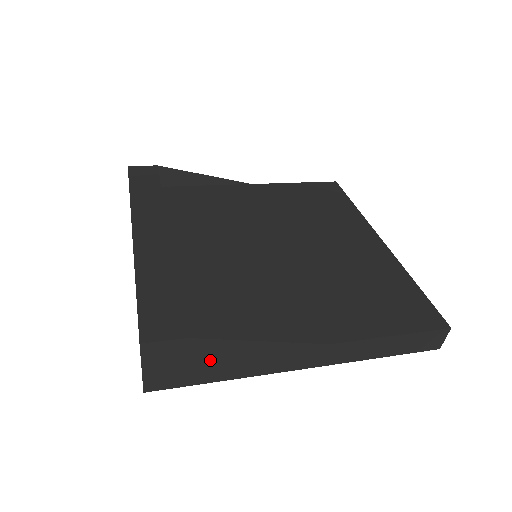
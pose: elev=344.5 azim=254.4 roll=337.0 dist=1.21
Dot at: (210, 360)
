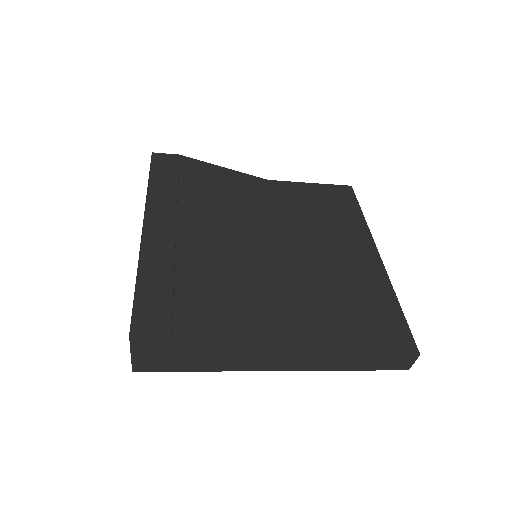
Dot at: (191, 354)
